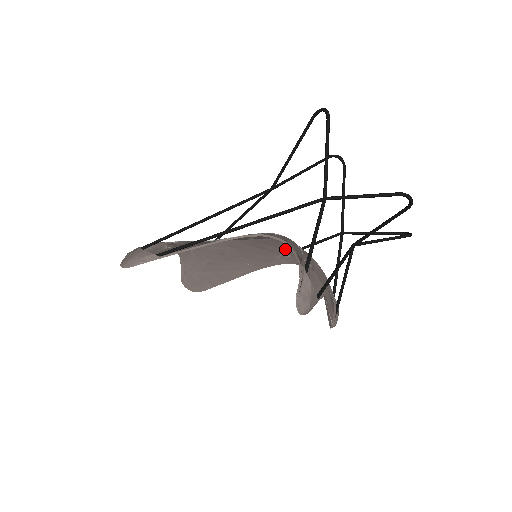
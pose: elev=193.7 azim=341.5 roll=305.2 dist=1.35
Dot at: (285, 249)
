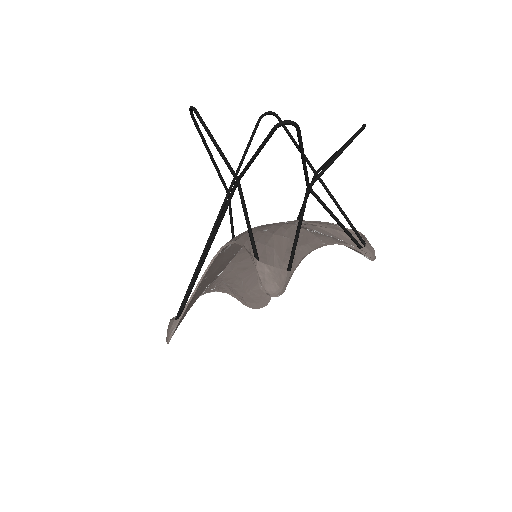
Dot at: occluded
